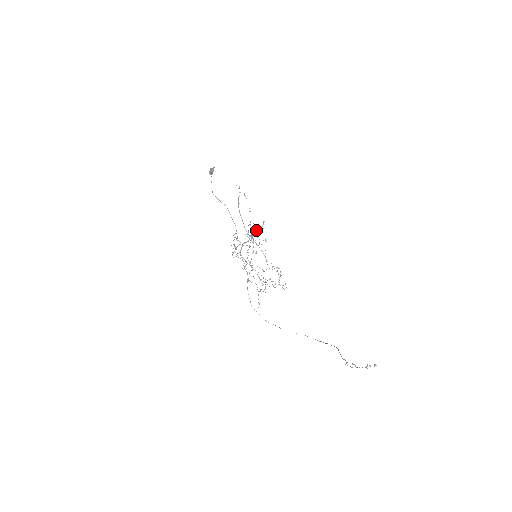
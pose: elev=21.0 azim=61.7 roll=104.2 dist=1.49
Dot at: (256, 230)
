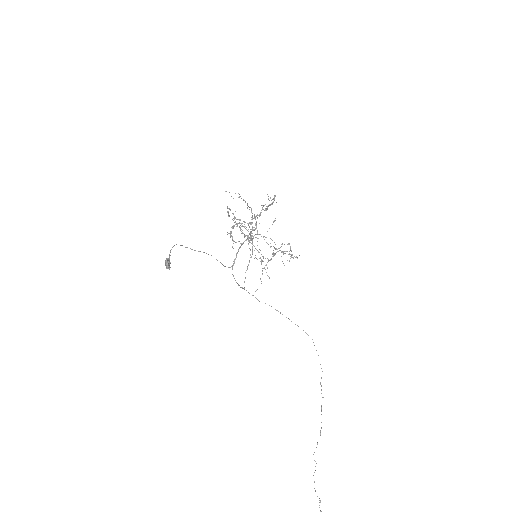
Dot at: (262, 209)
